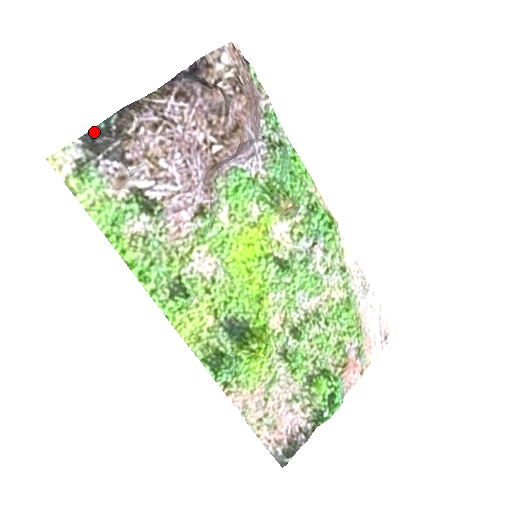
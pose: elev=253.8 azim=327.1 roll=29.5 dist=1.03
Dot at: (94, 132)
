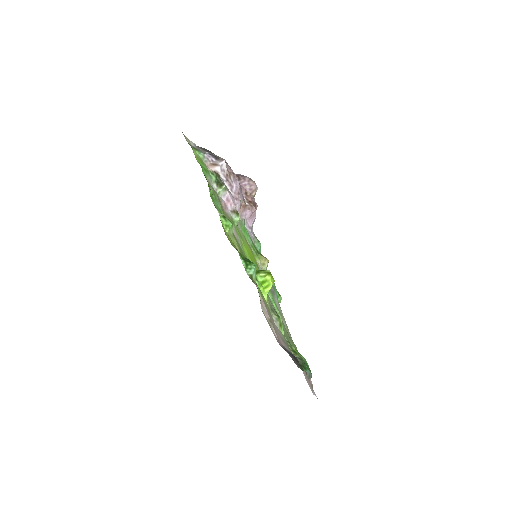
Dot at: (204, 148)
